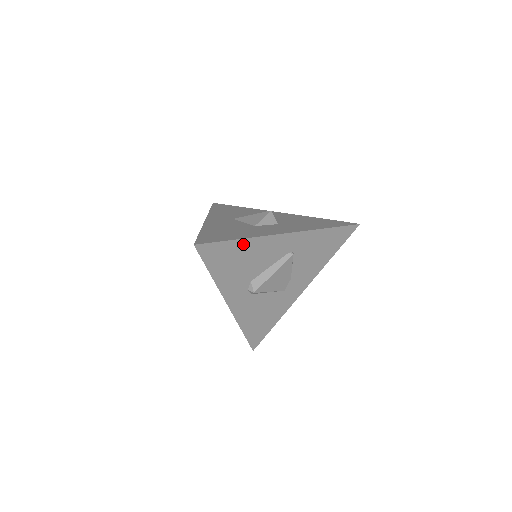
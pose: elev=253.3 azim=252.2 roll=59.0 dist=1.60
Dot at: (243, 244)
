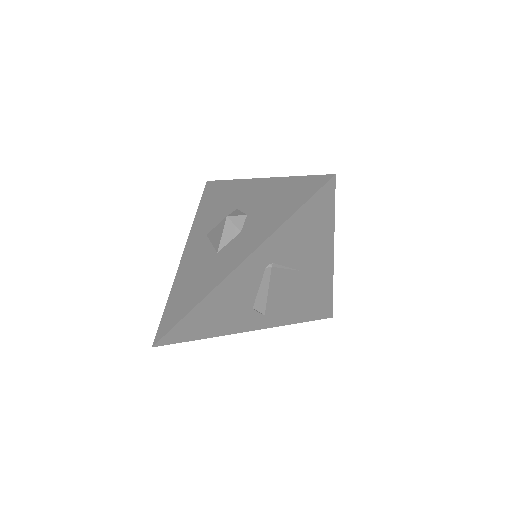
Dot at: (201, 308)
